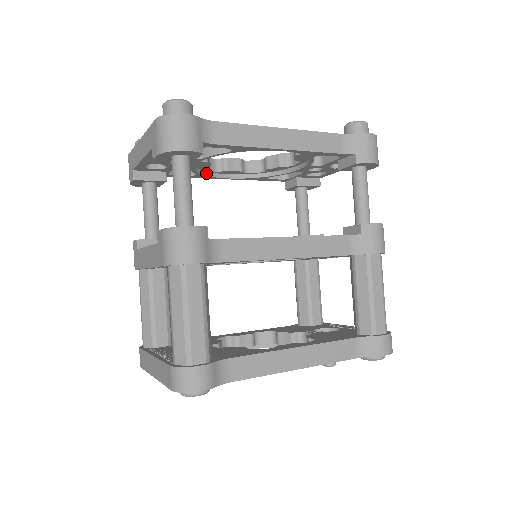
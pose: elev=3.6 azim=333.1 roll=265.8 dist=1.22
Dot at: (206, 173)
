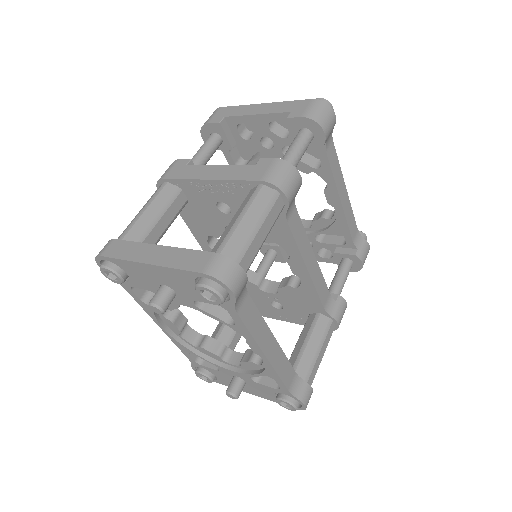
Dot at: occluded
